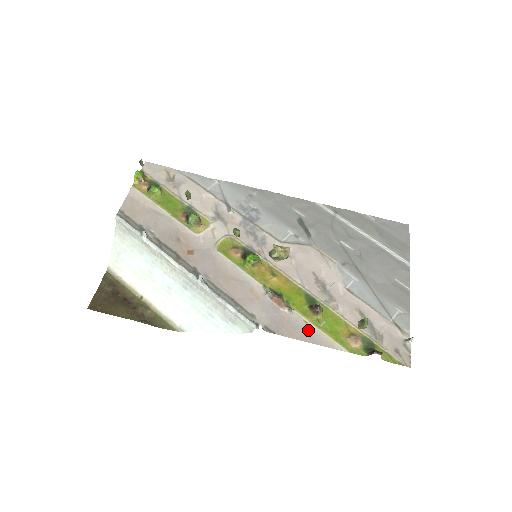
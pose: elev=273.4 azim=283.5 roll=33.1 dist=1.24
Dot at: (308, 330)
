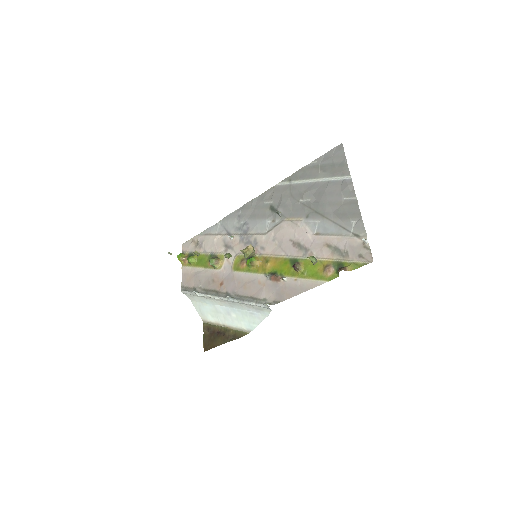
Dot at: (298, 285)
